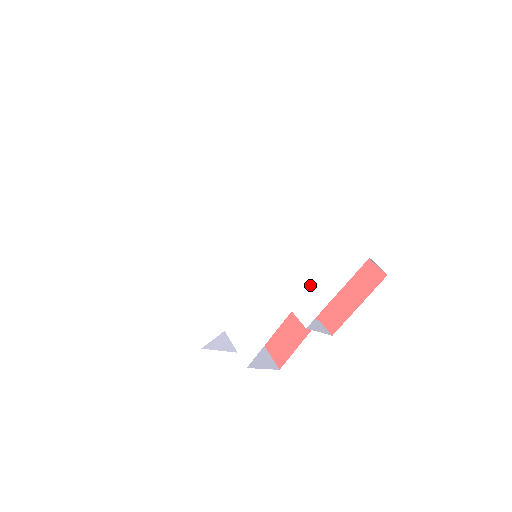
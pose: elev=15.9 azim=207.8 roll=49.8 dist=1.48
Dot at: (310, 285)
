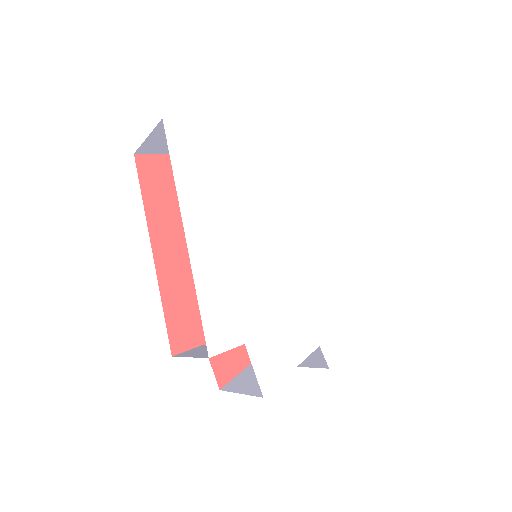
Dot at: (340, 325)
